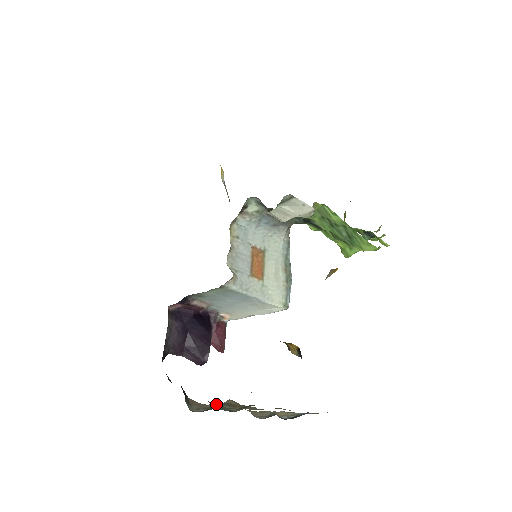
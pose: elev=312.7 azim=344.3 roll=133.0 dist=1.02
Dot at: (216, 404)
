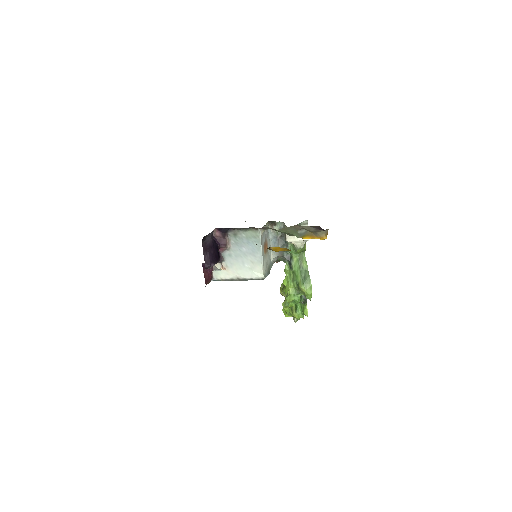
Dot at: occluded
